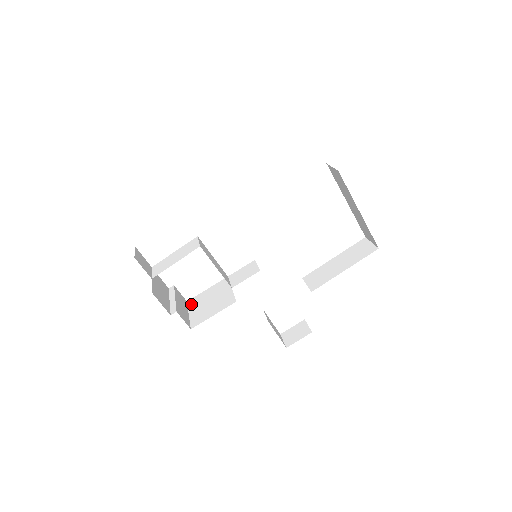
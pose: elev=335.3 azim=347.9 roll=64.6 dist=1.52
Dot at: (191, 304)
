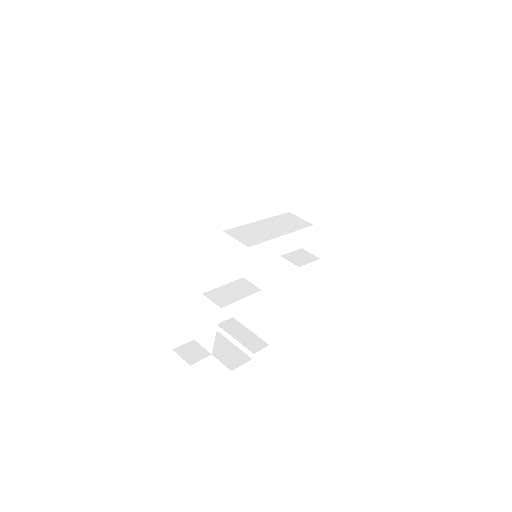
Dot at: (240, 319)
